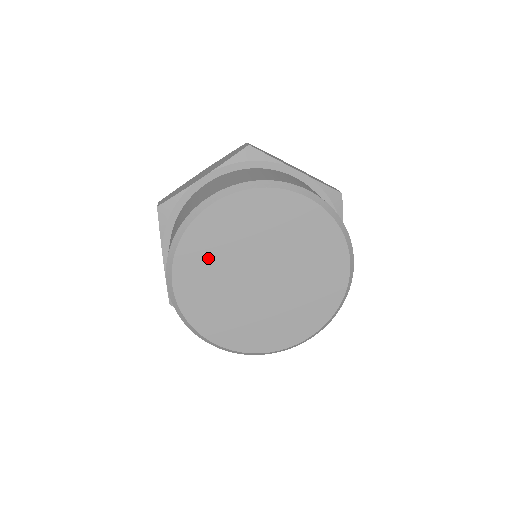
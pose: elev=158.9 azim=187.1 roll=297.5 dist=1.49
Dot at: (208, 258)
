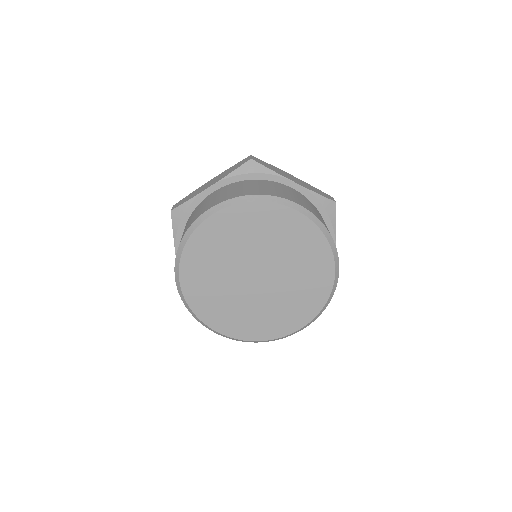
Dot at: (250, 229)
